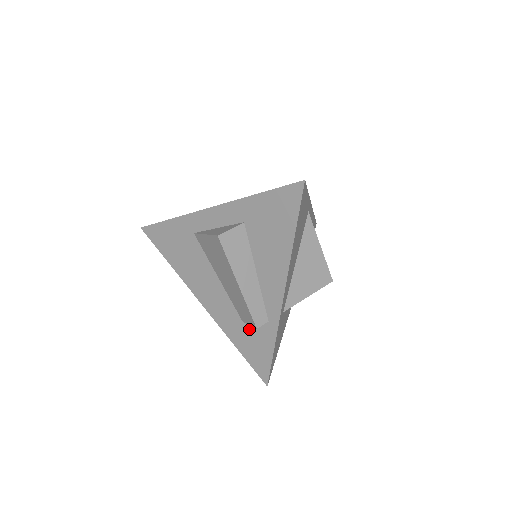
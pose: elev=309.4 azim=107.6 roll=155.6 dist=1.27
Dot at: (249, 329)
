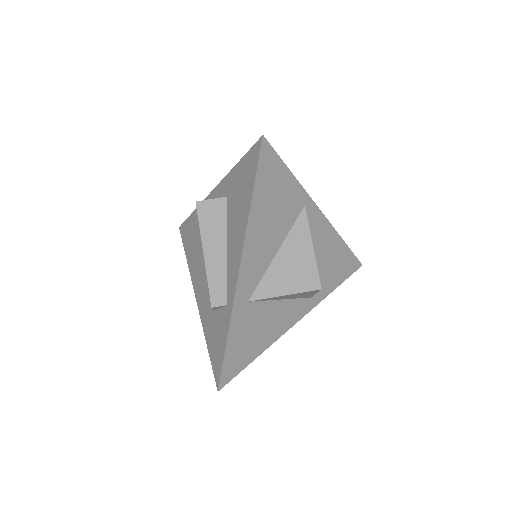
Dot at: (216, 318)
